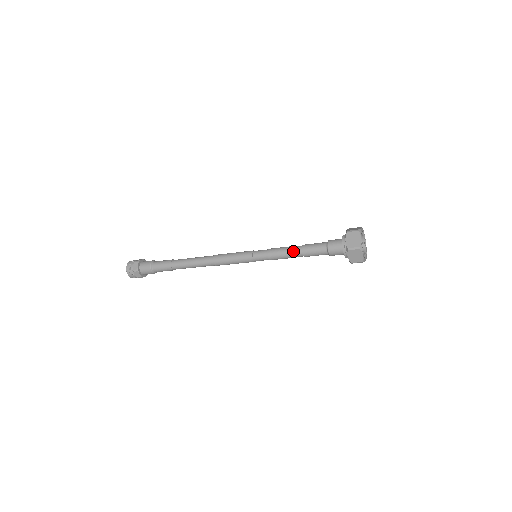
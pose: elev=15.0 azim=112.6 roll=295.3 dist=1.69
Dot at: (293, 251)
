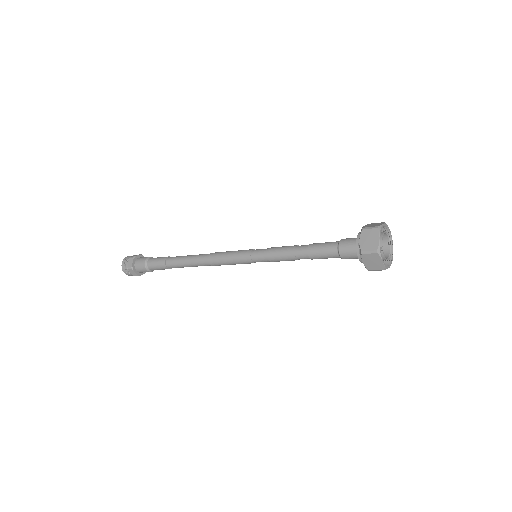
Dot at: (297, 252)
